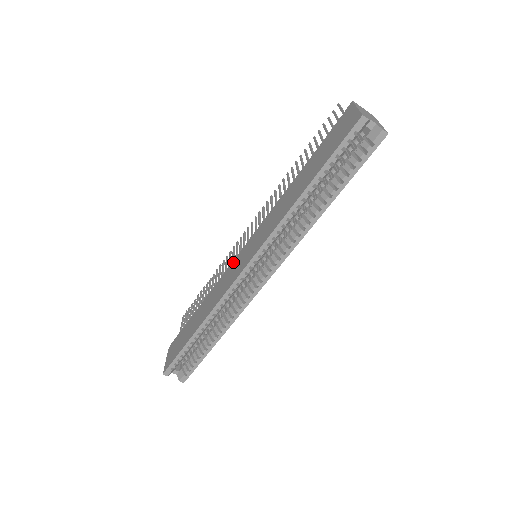
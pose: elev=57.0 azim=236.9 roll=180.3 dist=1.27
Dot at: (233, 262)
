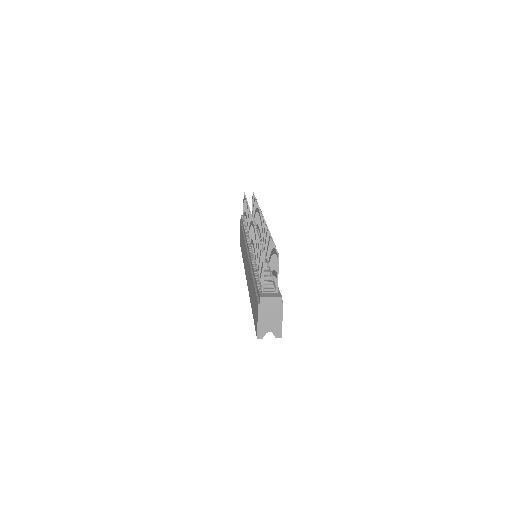
Dot at: (245, 247)
